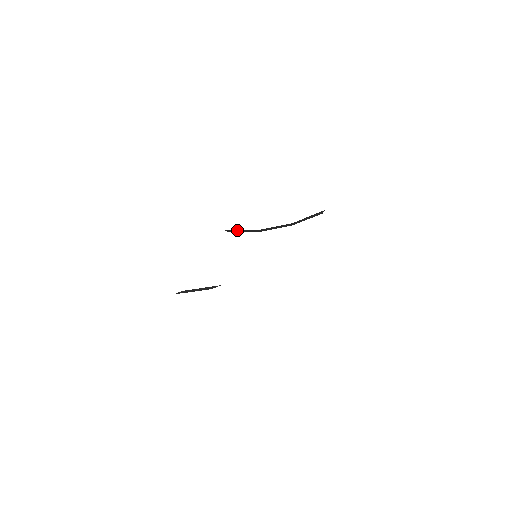
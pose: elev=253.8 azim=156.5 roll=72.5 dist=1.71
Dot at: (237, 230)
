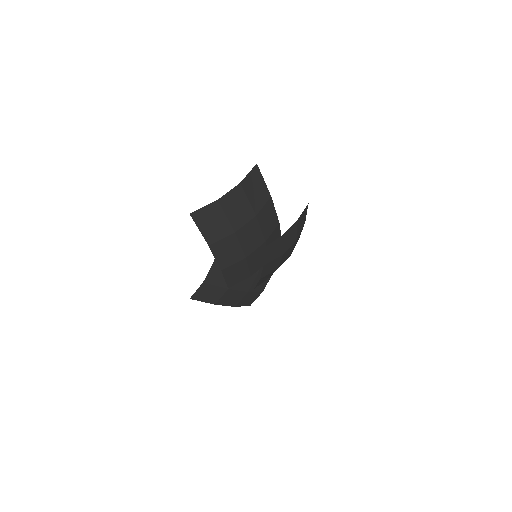
Dot at: occluded
